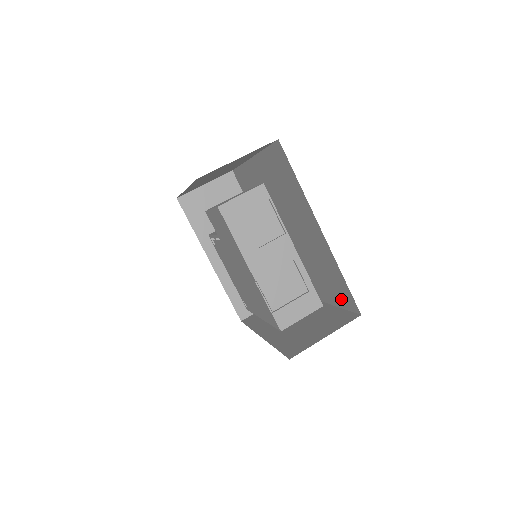
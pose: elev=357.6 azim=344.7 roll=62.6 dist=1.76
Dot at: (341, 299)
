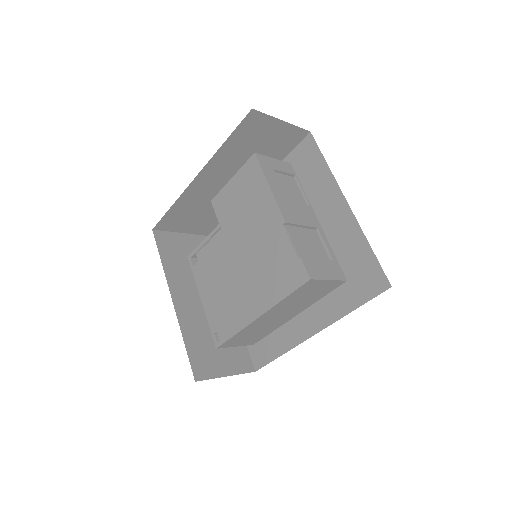
Dot at: (358, 291)
